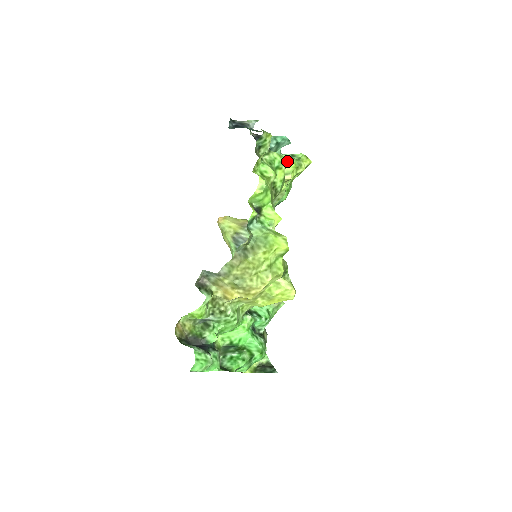
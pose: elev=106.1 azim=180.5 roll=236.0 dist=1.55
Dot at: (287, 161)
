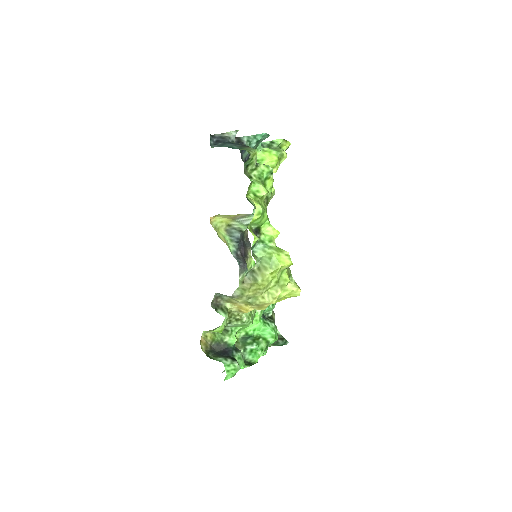
Dot at: (269, 155)
